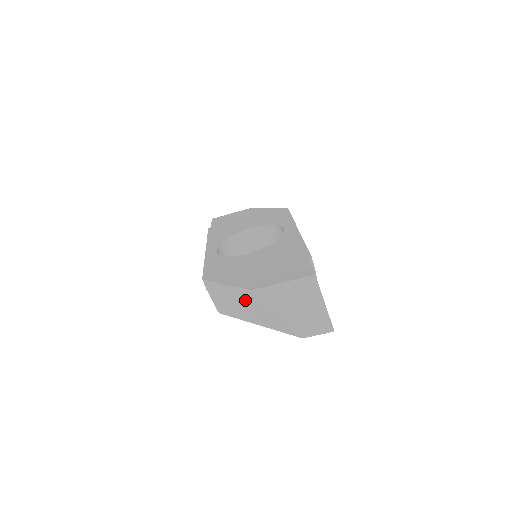
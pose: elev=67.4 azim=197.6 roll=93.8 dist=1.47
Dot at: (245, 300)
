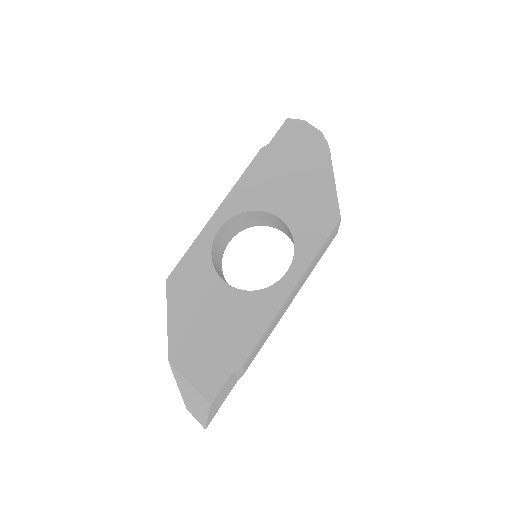
Dot at: occluded
